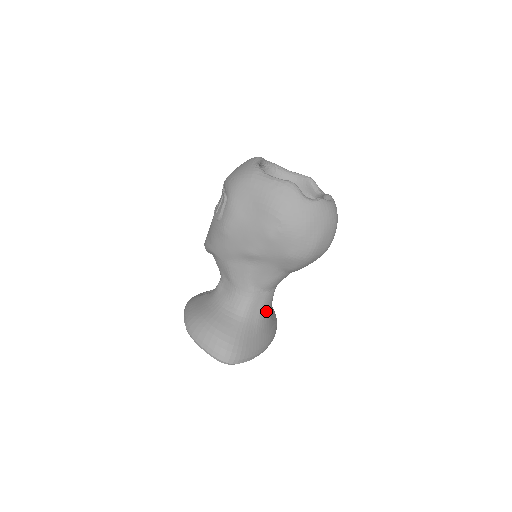
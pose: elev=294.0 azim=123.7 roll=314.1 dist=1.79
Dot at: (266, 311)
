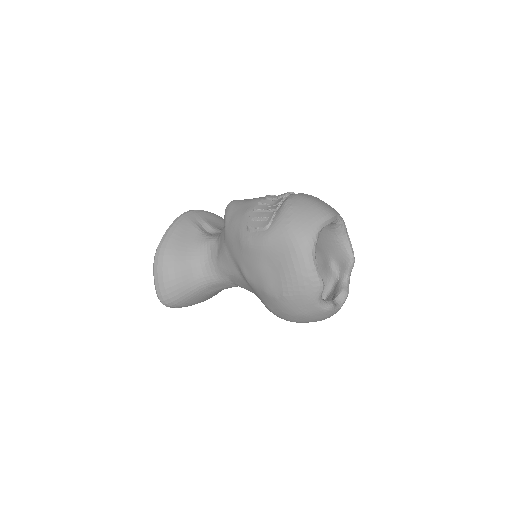
Dot at: occluded
